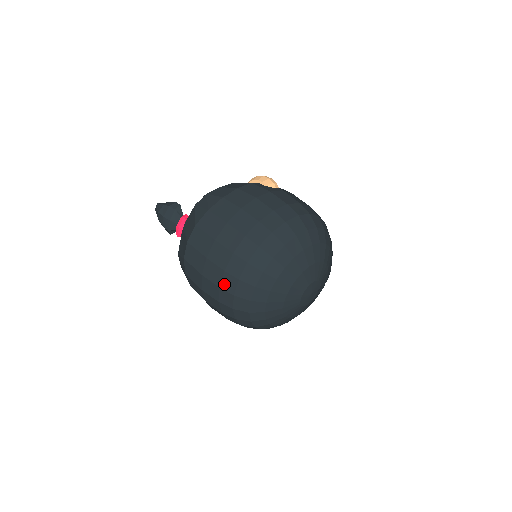
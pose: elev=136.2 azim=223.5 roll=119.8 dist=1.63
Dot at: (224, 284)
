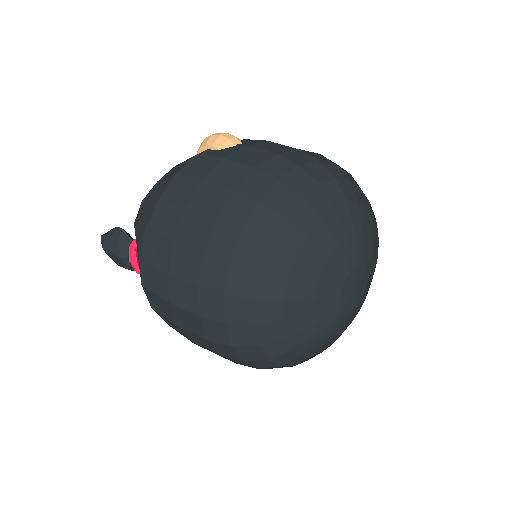
Dot at: (210, 334)
